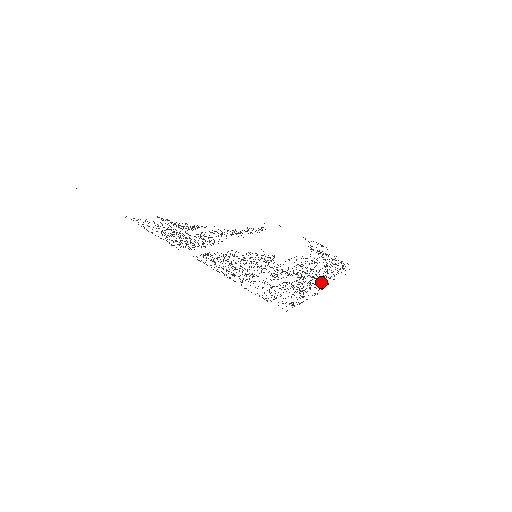
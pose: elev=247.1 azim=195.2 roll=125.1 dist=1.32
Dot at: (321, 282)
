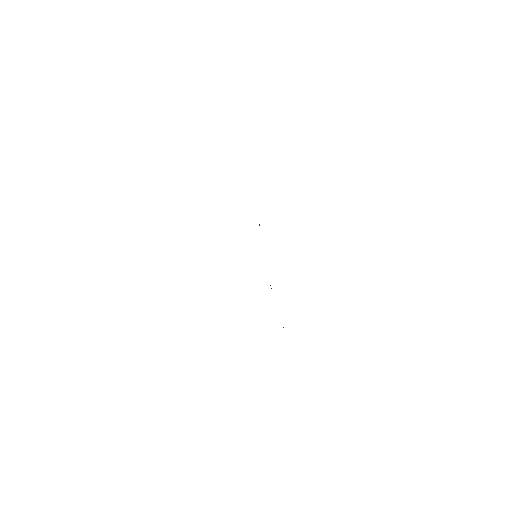
Dot at: occluded
